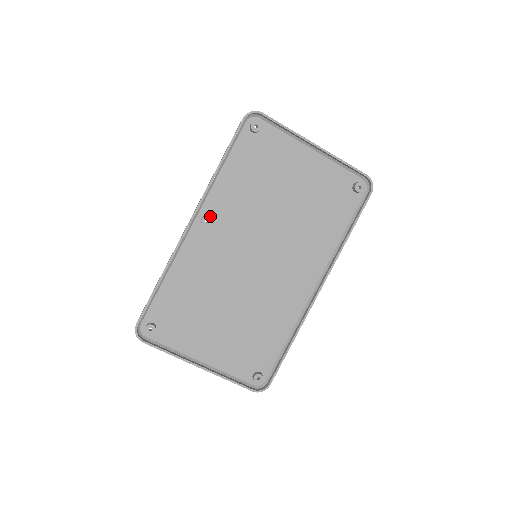
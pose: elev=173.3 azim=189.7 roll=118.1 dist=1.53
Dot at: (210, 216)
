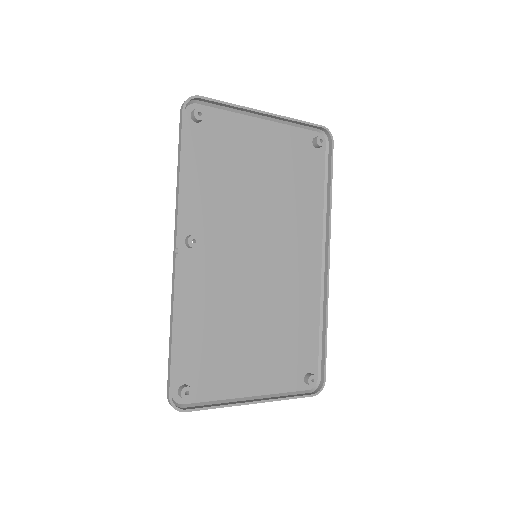
Dot at: occluded
